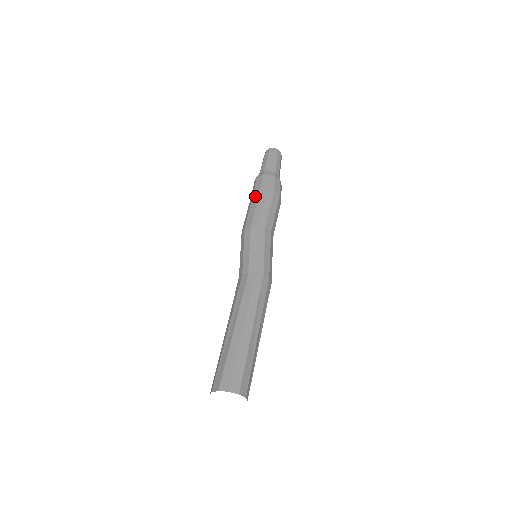
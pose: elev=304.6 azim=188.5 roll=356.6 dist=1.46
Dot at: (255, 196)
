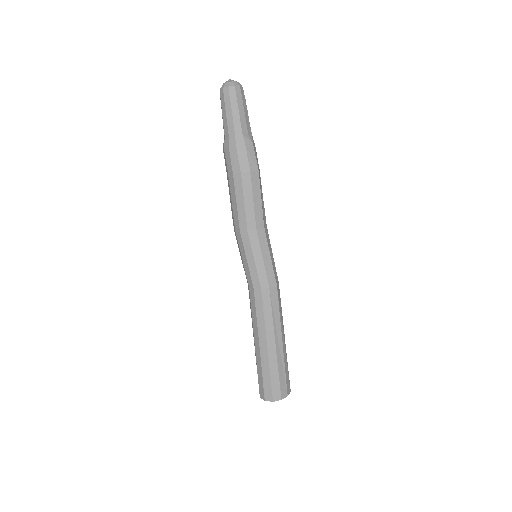
Dot at: (228, 183)
